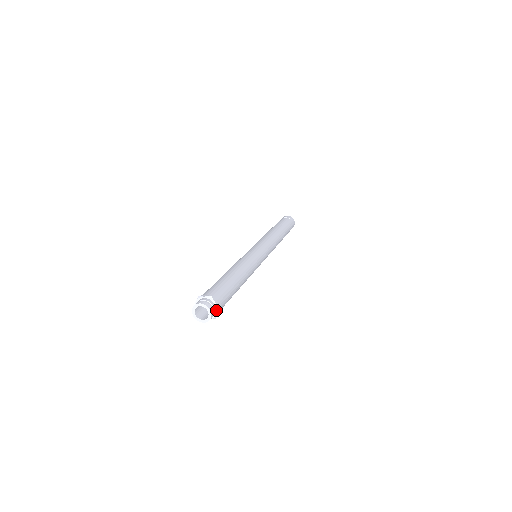
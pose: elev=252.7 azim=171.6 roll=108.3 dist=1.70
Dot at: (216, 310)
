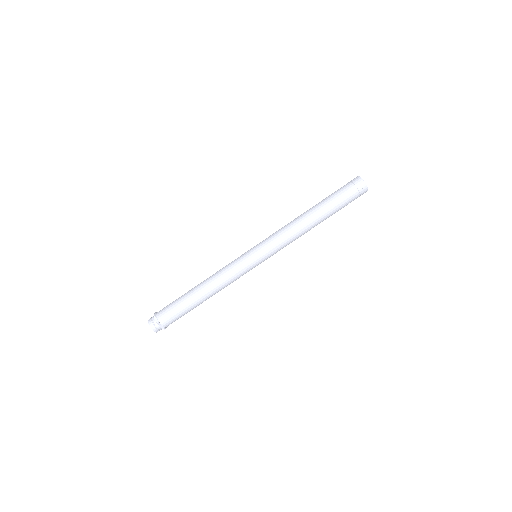
Dot at: (163, 328)
